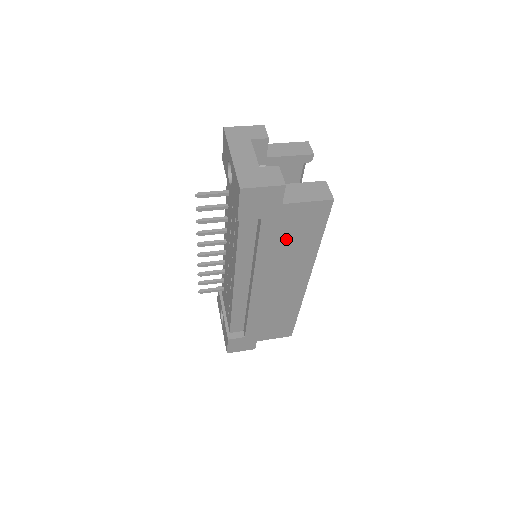
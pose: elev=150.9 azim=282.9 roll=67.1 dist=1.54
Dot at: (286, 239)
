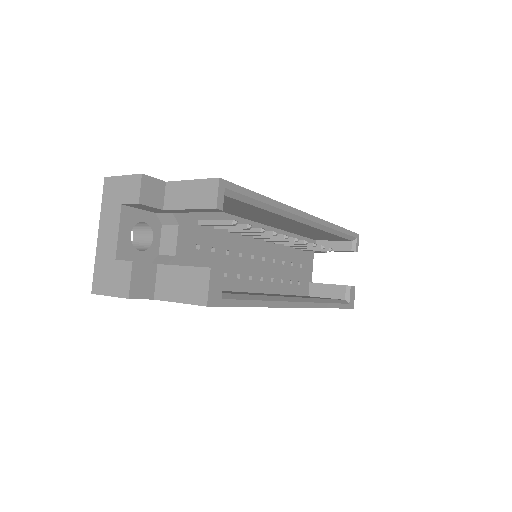
Dot at: occluded
